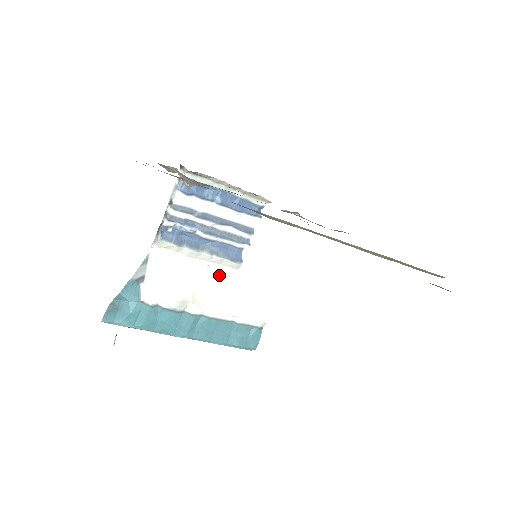
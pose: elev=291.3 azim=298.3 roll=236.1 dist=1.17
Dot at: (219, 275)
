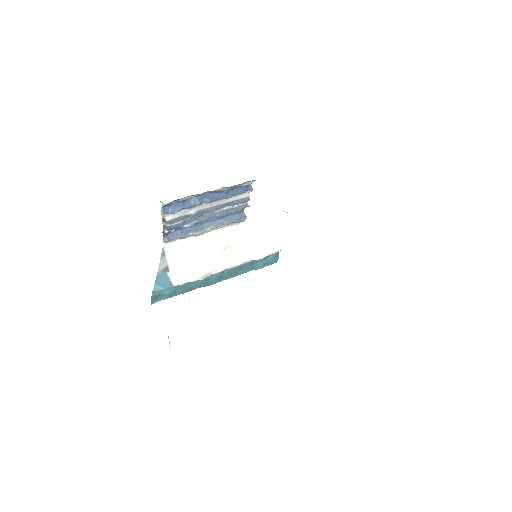
Dot at: (229, 235)
